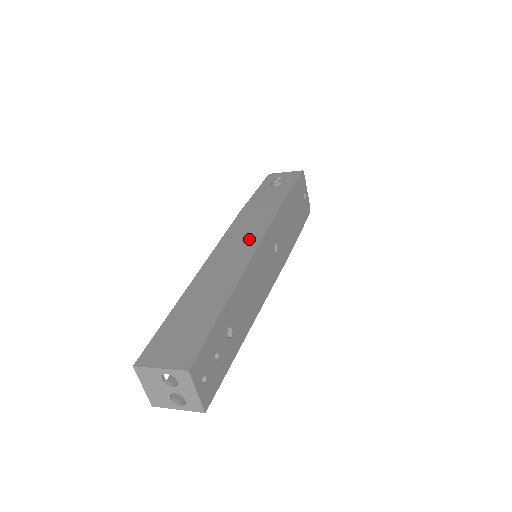
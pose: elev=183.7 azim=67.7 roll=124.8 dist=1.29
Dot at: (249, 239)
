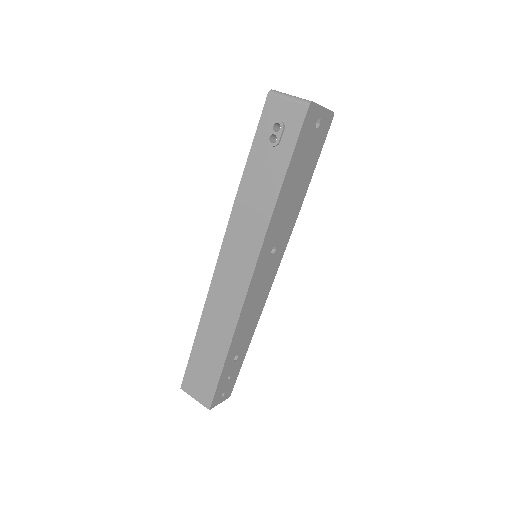
Dot at: (241, 272)
